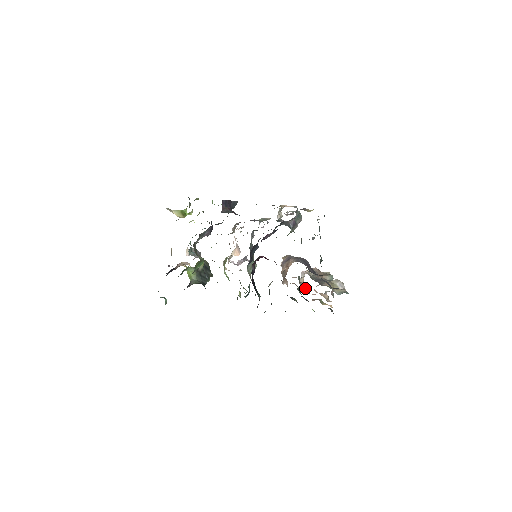
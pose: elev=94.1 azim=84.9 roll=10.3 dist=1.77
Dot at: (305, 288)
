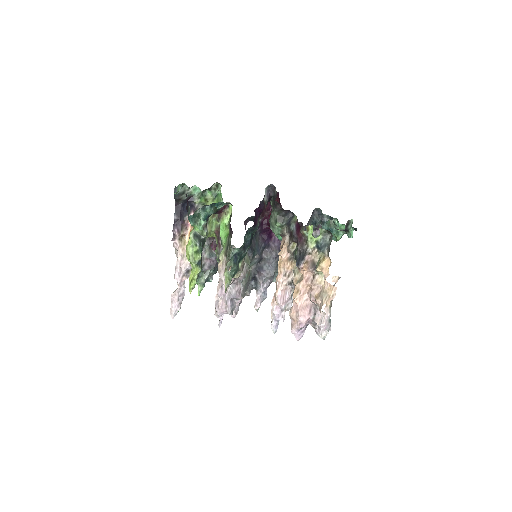
Dot at: (299, 280)
